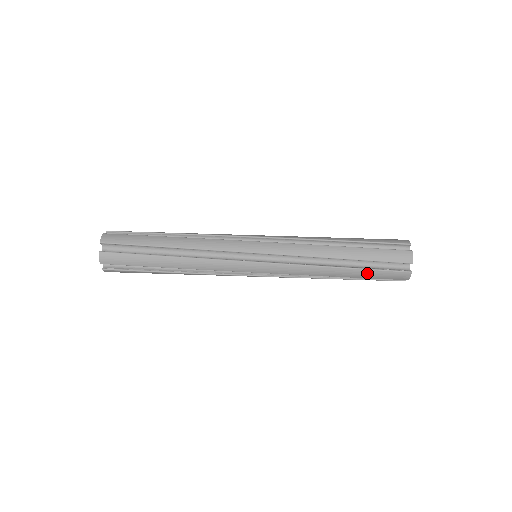
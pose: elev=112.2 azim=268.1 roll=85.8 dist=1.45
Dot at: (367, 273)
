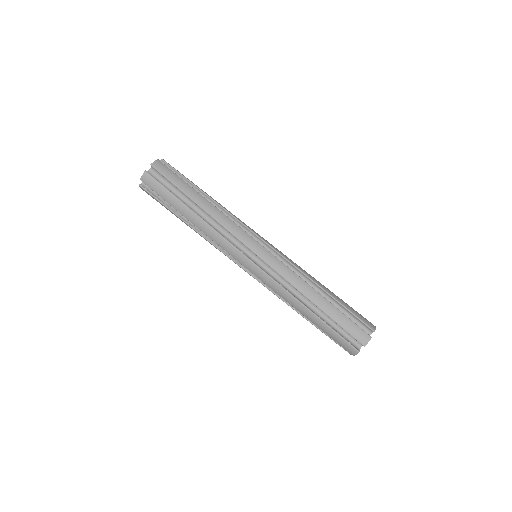
Dot at: (326, 328)
